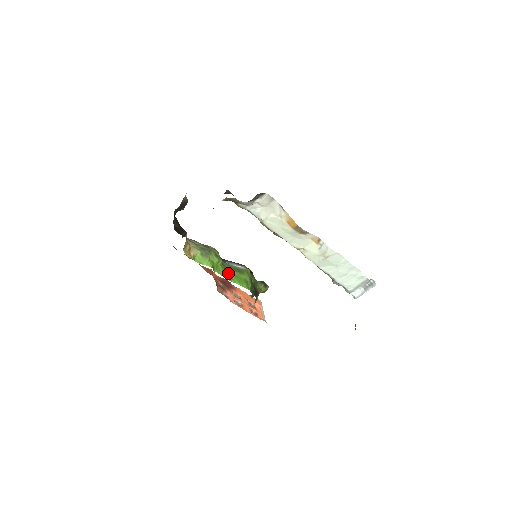
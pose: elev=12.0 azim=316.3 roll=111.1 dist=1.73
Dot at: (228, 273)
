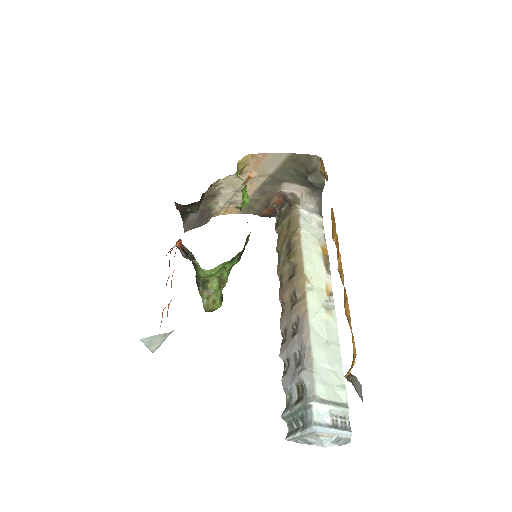
Dot at: occluded
